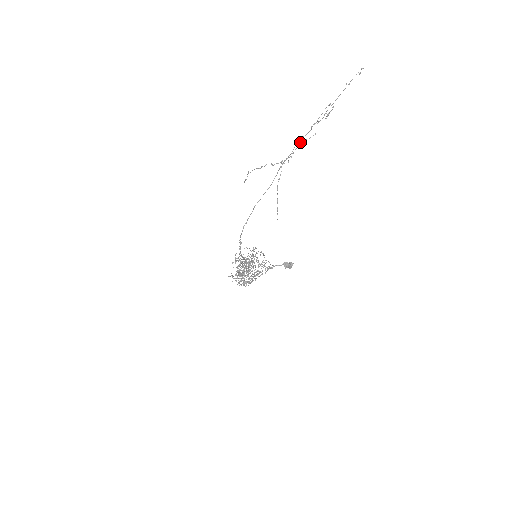
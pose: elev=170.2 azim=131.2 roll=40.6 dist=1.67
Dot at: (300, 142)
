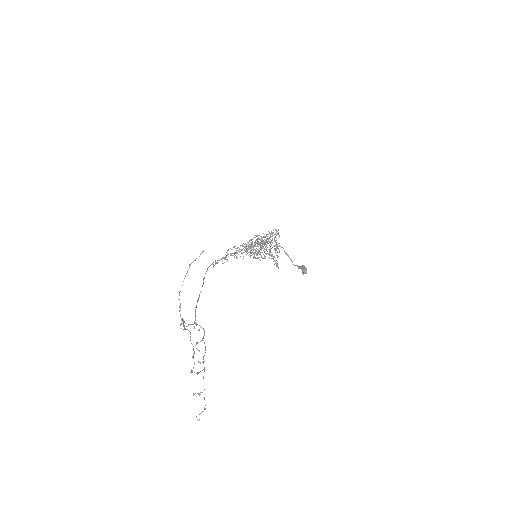
Dot at: occluded
